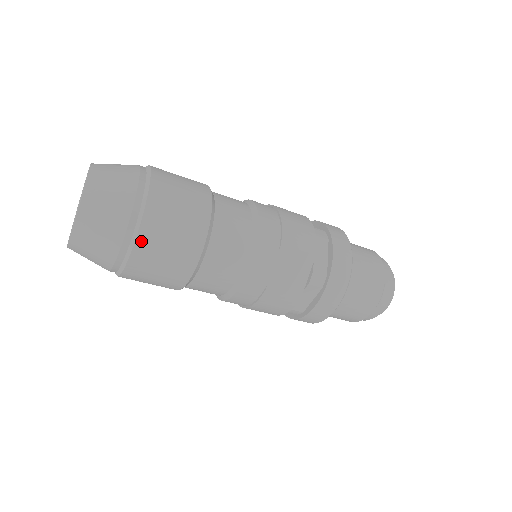
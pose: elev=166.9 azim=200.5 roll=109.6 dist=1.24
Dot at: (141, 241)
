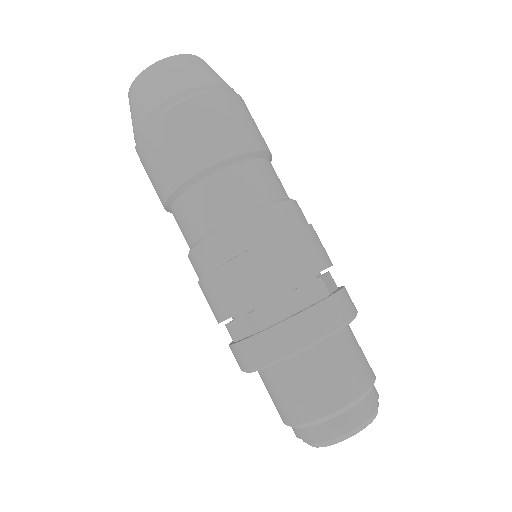
Dot at: (154, 126)
